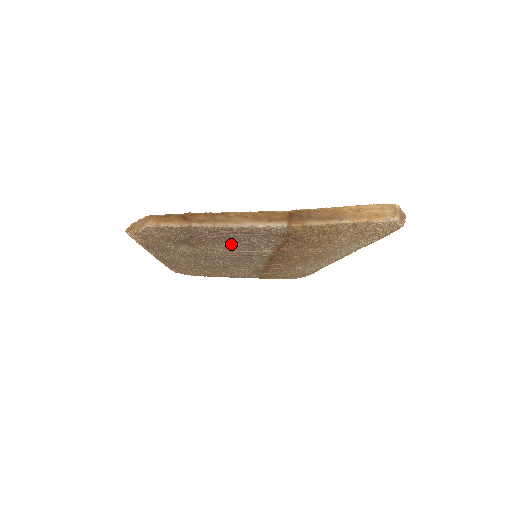
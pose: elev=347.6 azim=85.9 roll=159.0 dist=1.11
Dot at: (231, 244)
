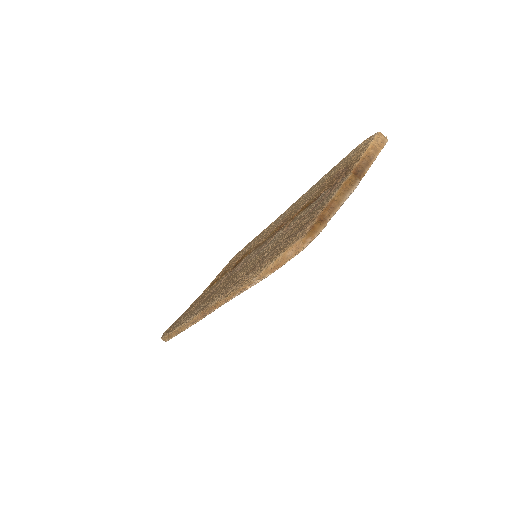
Dot at: occluded
